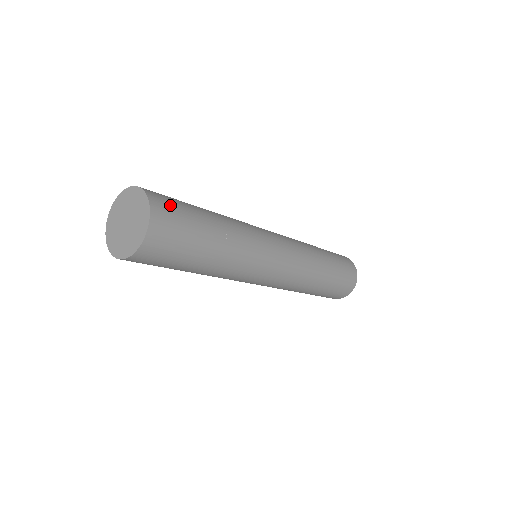
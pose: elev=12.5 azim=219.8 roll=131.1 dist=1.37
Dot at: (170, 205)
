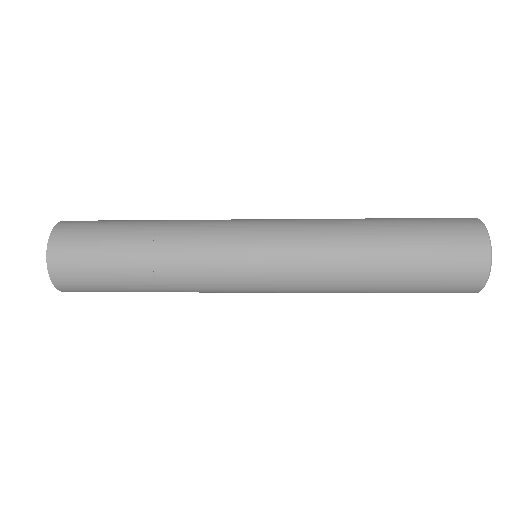
Dot at: (77, 233)
